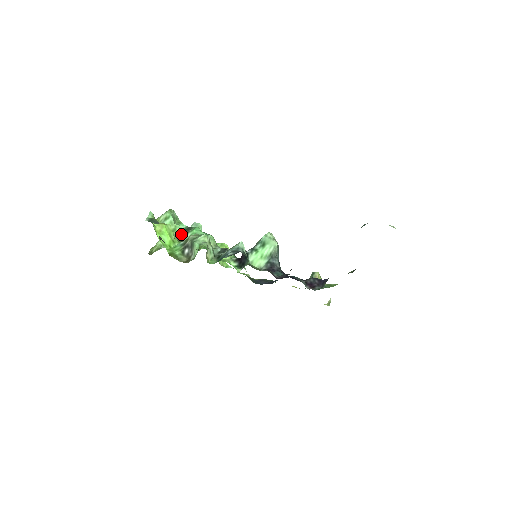
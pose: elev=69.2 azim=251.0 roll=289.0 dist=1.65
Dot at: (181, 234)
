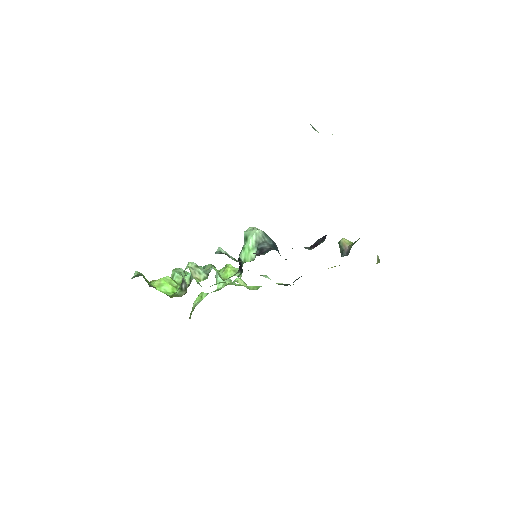
Dot at: occluded
